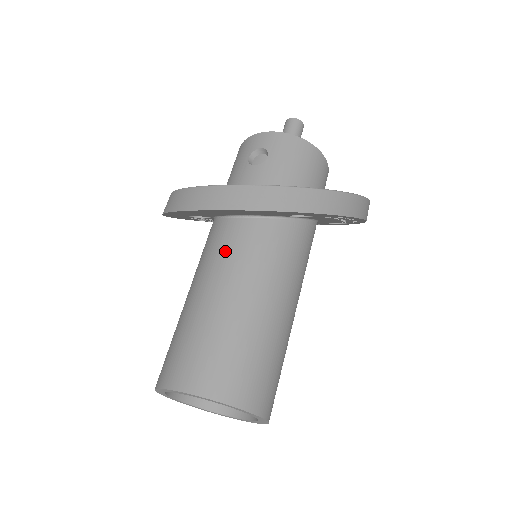
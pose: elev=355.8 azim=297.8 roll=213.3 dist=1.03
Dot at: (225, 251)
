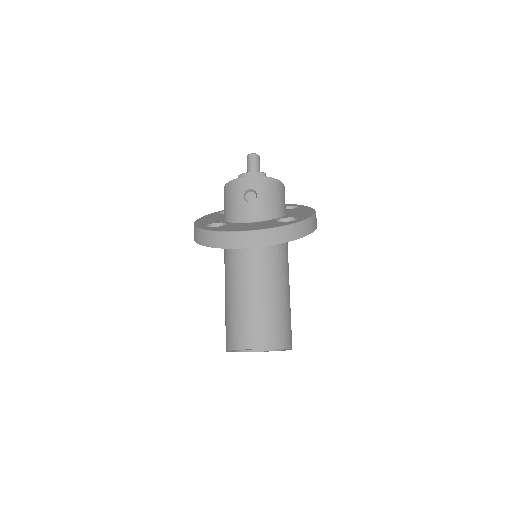
Dot at: (251, 264)
